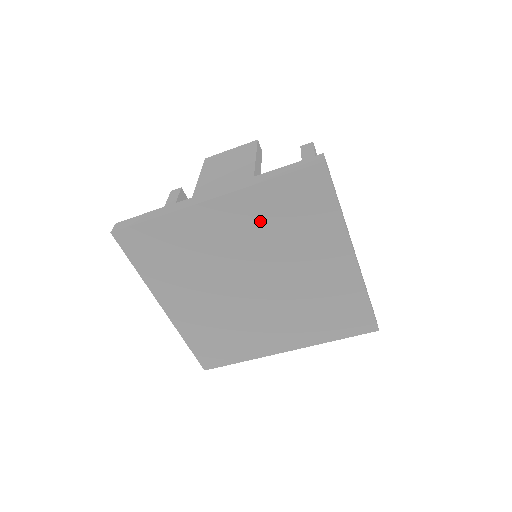
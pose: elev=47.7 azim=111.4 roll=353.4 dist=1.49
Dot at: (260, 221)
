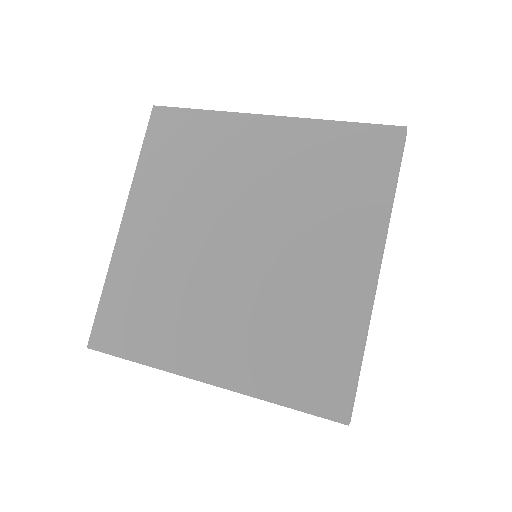
Dot at: (169, 190)
